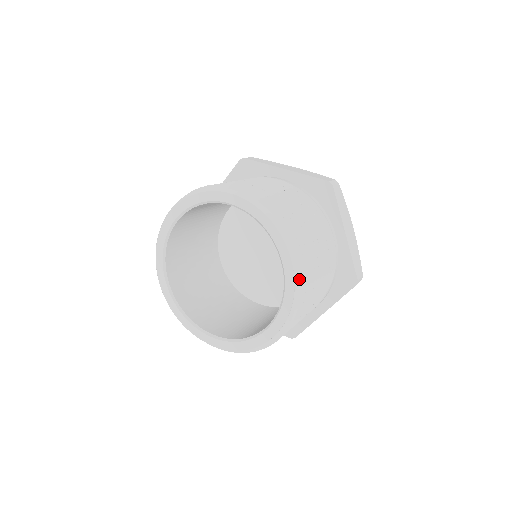
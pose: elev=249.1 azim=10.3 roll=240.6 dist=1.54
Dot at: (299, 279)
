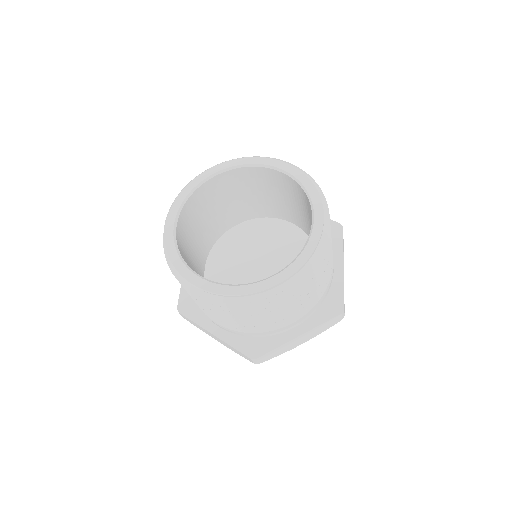
Dot at: (302, 171)
